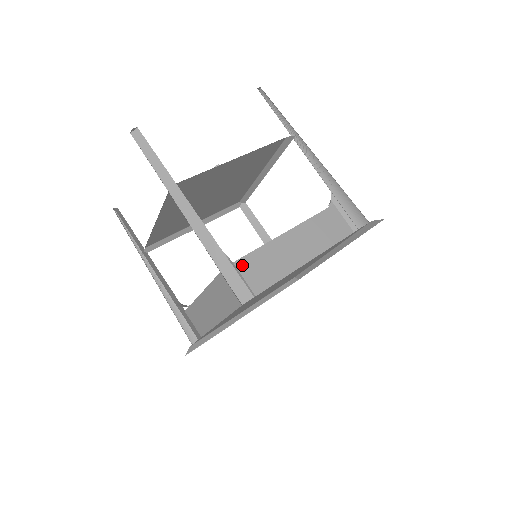
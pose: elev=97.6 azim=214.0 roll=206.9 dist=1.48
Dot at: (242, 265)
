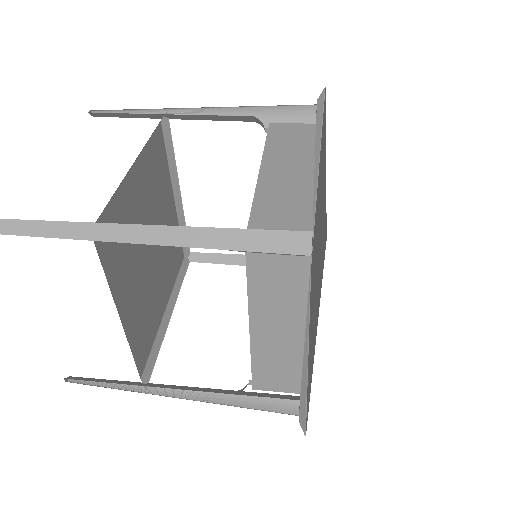
Dot at: occluded
